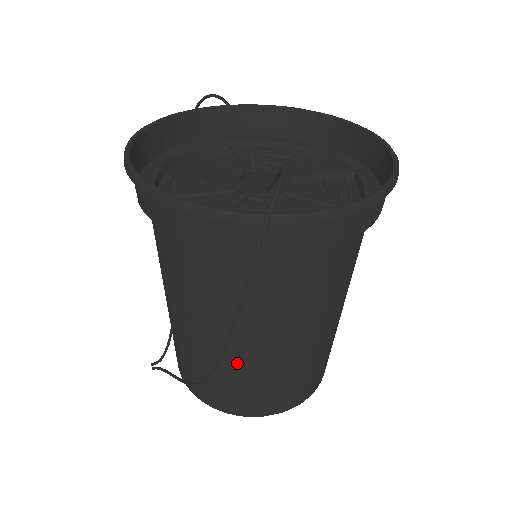
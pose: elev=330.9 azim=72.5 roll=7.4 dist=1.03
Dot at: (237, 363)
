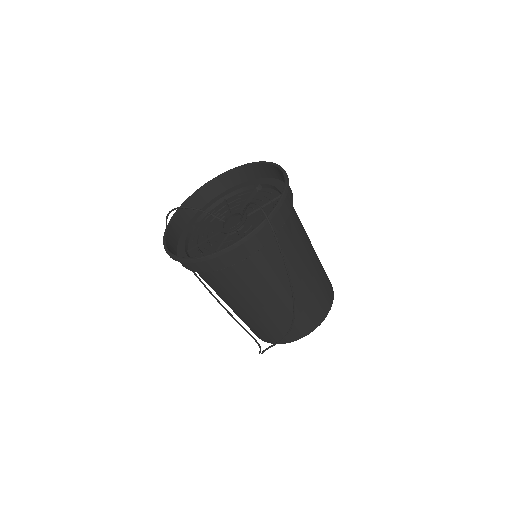
Dot at: (298, 299)
